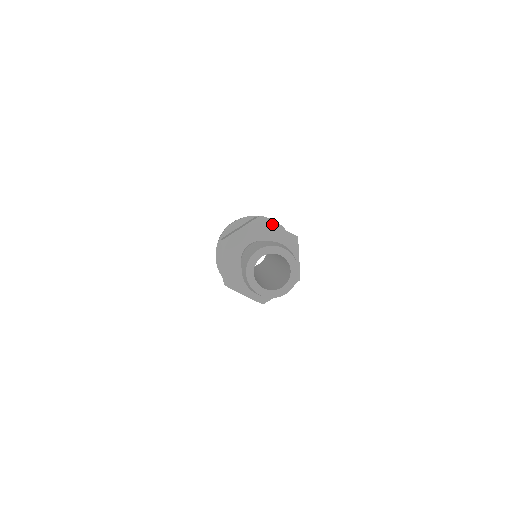
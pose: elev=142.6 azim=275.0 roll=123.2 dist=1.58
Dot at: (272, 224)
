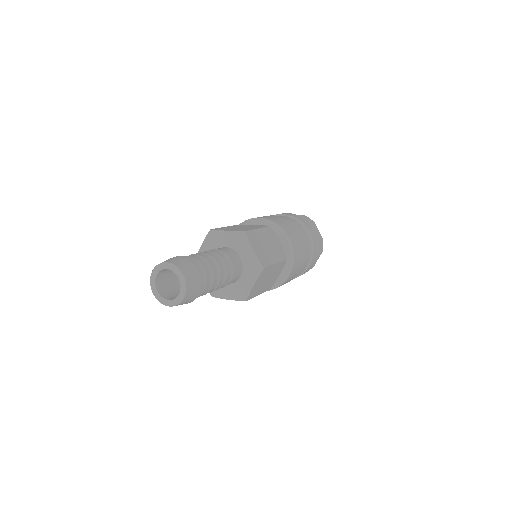
Dot at: (249, 244)
